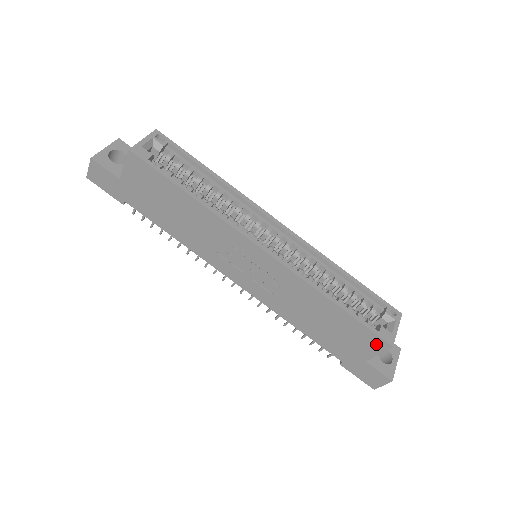
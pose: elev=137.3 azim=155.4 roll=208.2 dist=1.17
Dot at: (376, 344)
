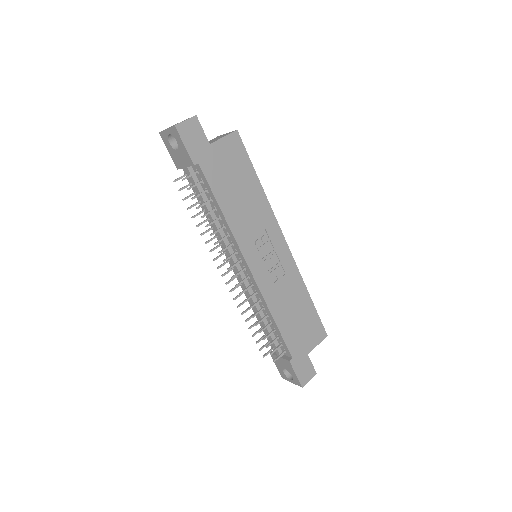
Dot at: (320, 334)
